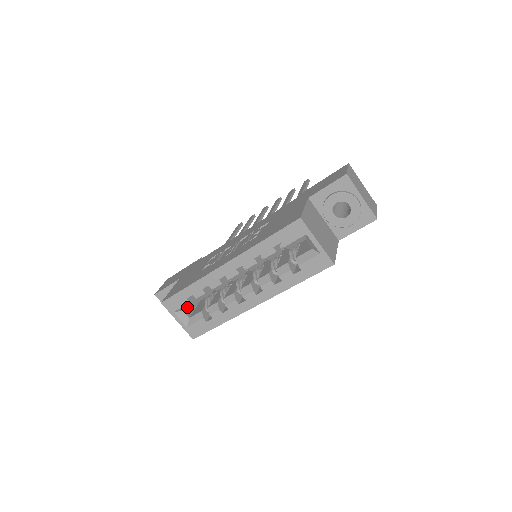
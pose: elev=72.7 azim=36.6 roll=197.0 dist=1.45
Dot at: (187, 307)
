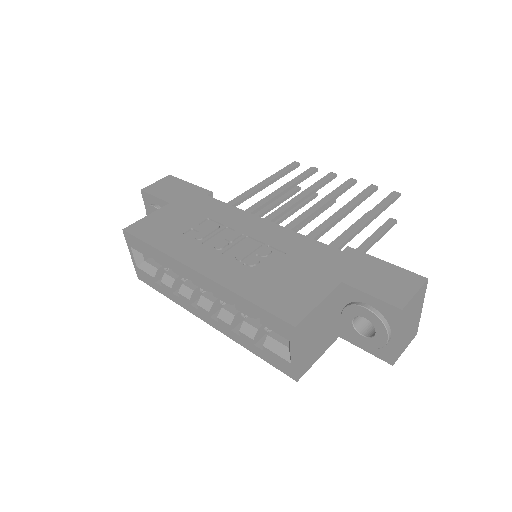
Dot at: occluded
